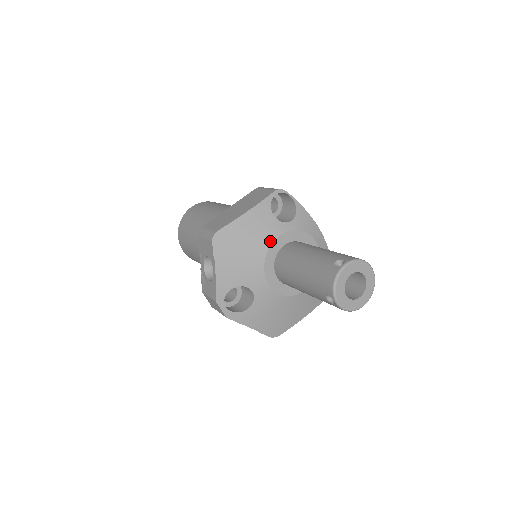
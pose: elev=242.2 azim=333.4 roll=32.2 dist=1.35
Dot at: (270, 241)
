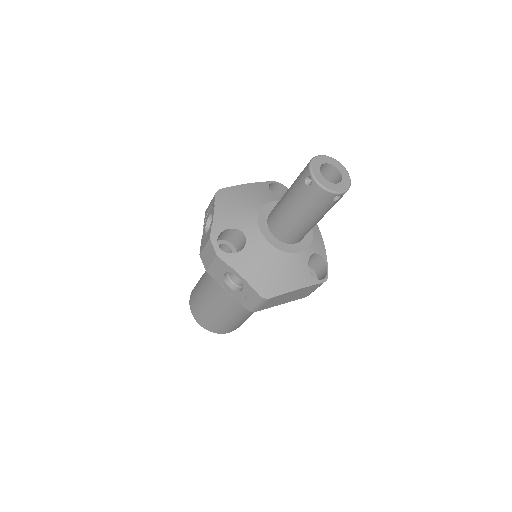
Dot at: (265, 201)
